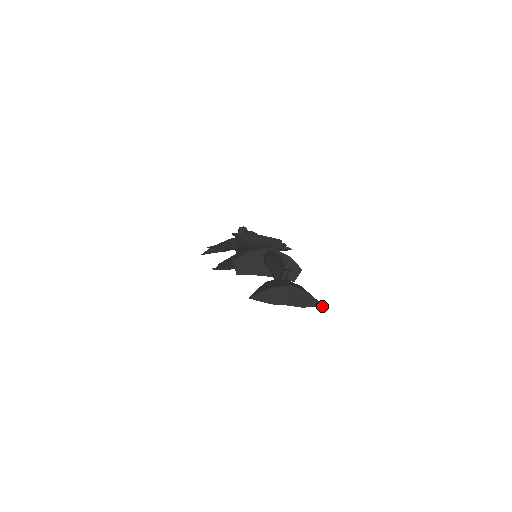
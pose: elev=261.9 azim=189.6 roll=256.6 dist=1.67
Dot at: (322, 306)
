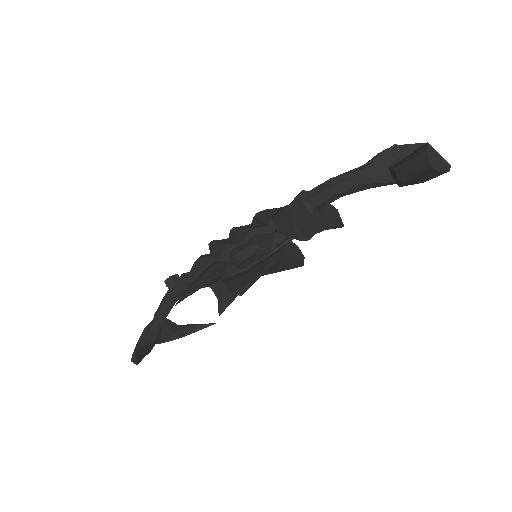
Dot at: (450, 166)
